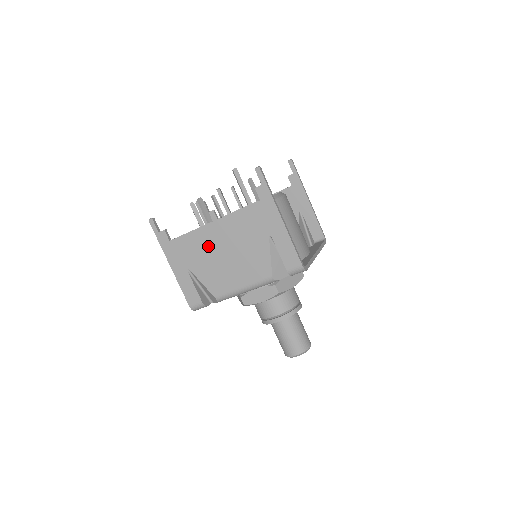
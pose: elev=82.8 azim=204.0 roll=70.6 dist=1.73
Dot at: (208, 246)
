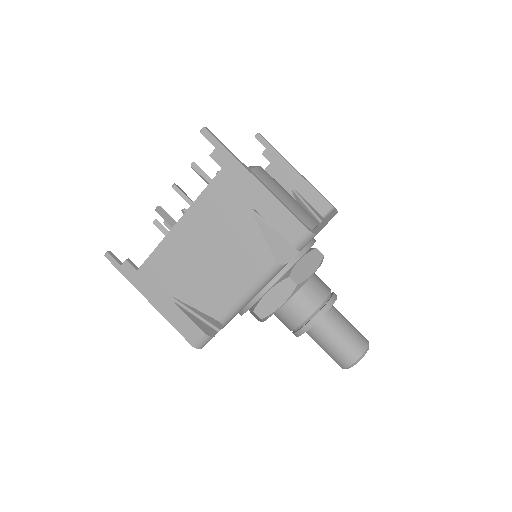
Dot at: (183, 257)
